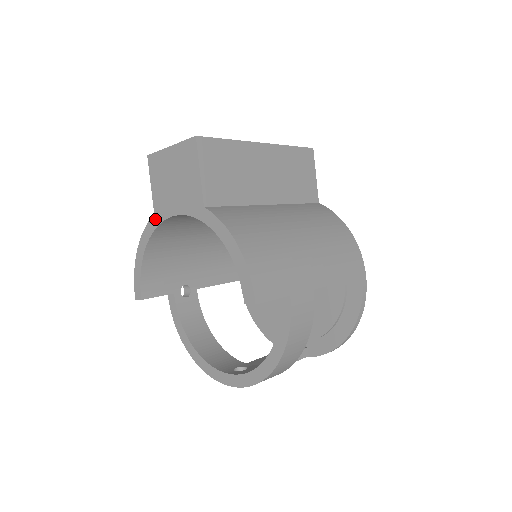
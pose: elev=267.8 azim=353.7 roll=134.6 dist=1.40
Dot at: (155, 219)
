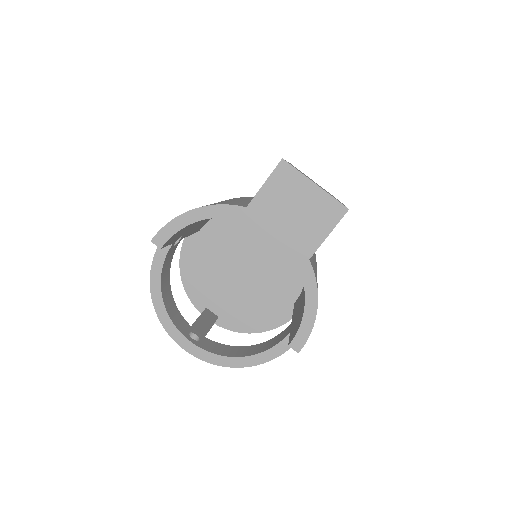
Dot at: (244, 212)
